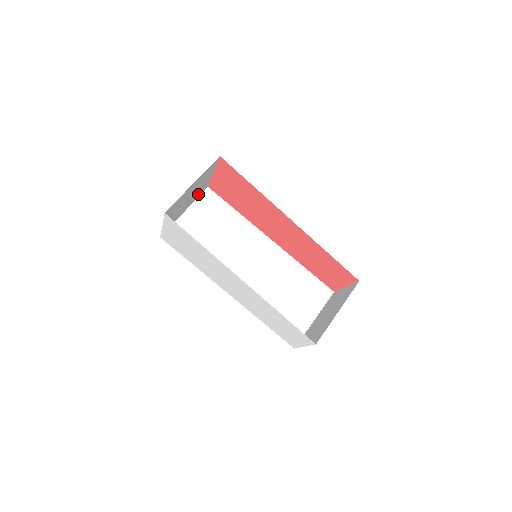
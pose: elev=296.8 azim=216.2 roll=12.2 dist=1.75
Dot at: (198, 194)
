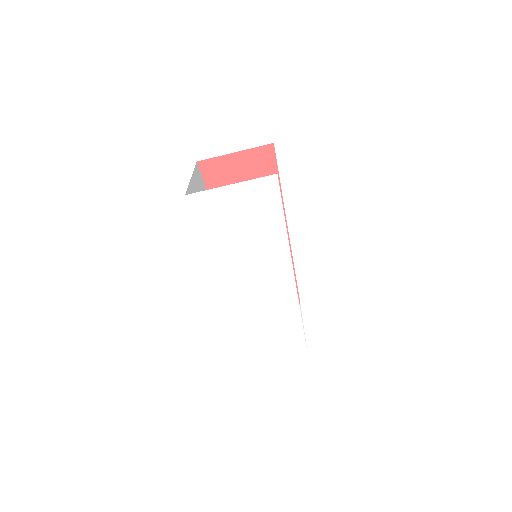
Dot at: occluded
